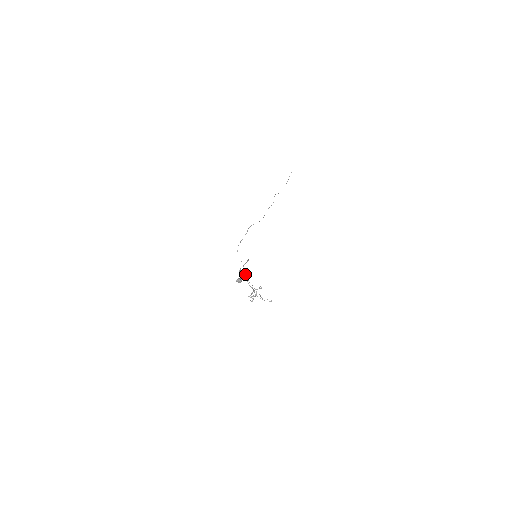
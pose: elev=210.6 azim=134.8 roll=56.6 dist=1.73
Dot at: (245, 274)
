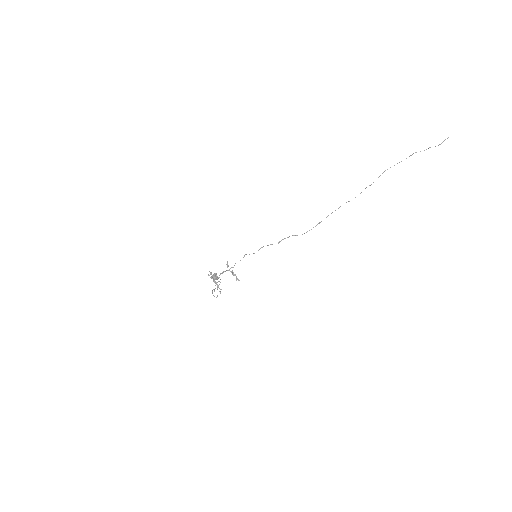
Dot at: occluded
